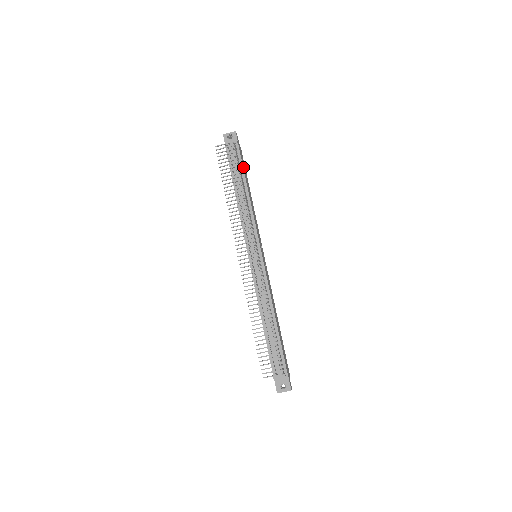
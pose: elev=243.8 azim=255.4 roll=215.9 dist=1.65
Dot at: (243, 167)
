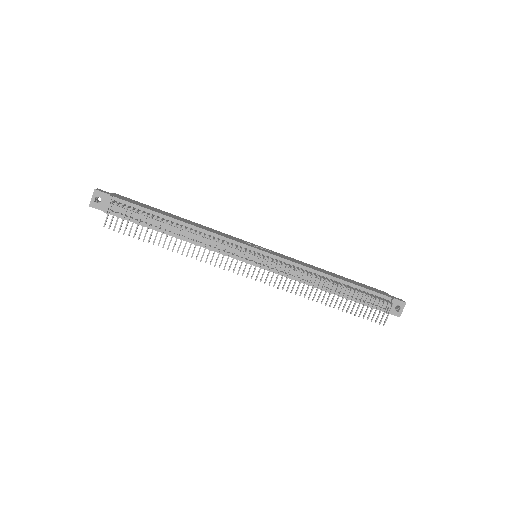
Dot at: (147, 209)
